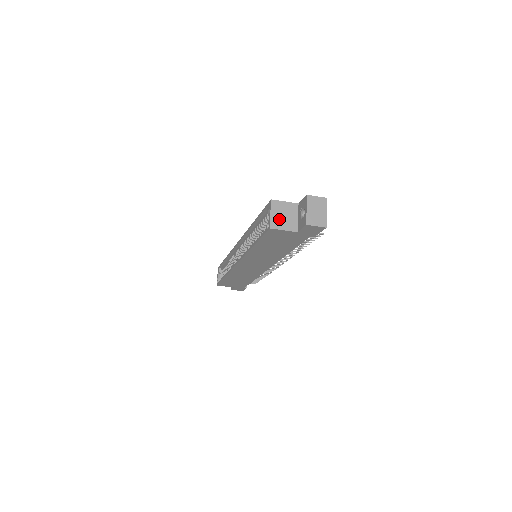
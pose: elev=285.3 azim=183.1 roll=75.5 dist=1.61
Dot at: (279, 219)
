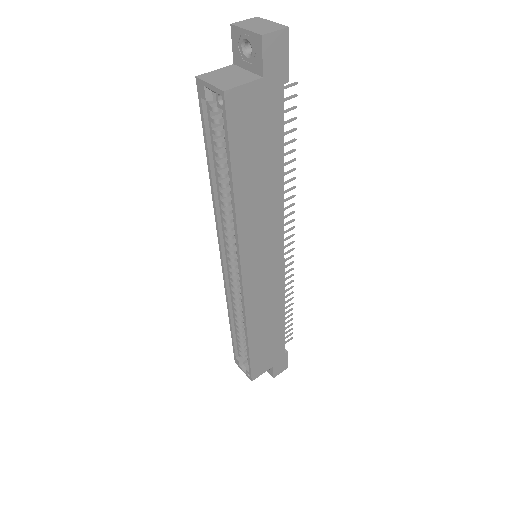
Dot at: (226, 81)
